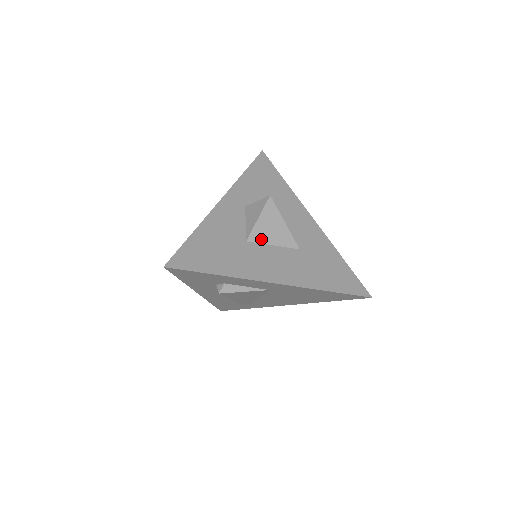
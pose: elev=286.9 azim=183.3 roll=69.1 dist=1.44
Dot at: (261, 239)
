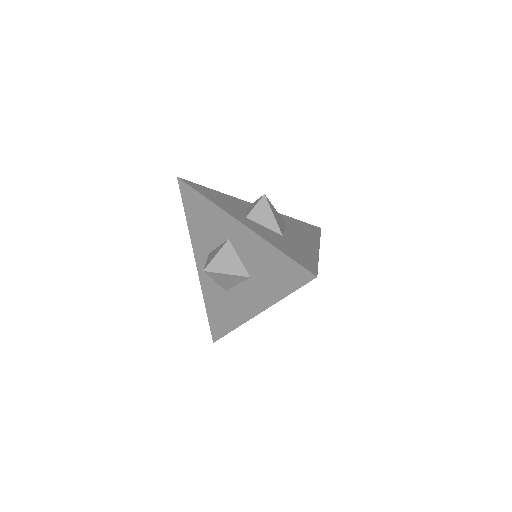
Dot at: (282, 230)
